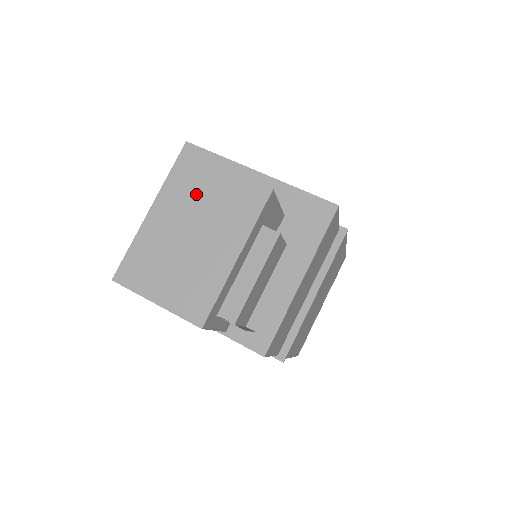
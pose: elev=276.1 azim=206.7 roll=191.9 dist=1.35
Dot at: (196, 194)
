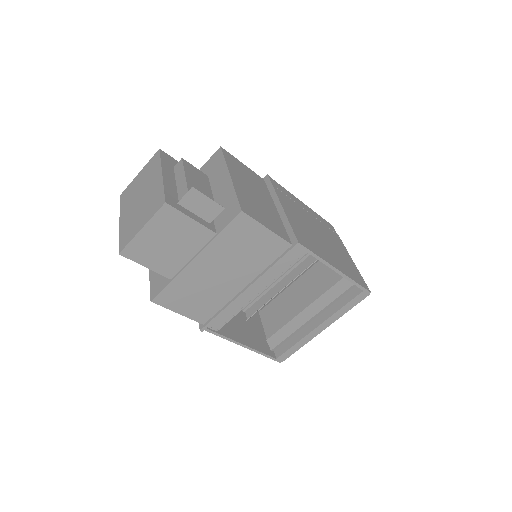
Dot at: (133, 191)
